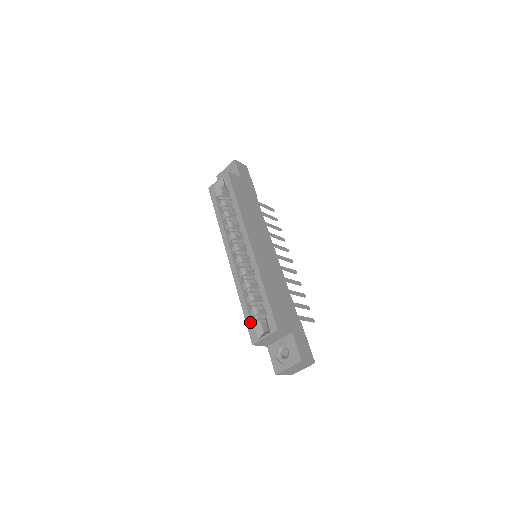
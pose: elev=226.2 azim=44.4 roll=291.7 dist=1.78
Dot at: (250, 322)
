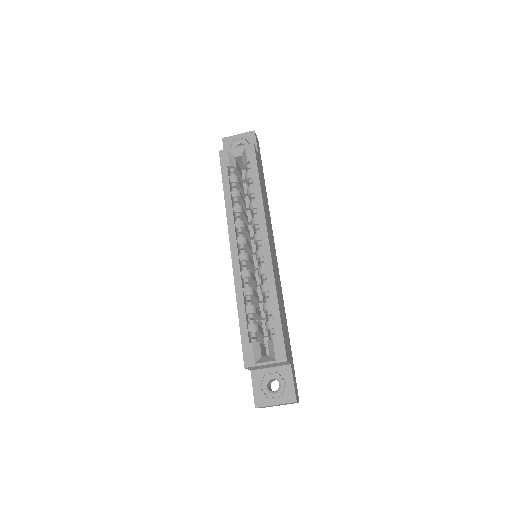
Dot at: (248, 339)
